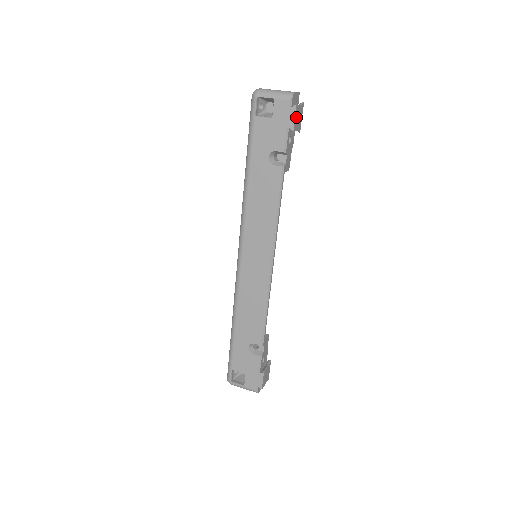
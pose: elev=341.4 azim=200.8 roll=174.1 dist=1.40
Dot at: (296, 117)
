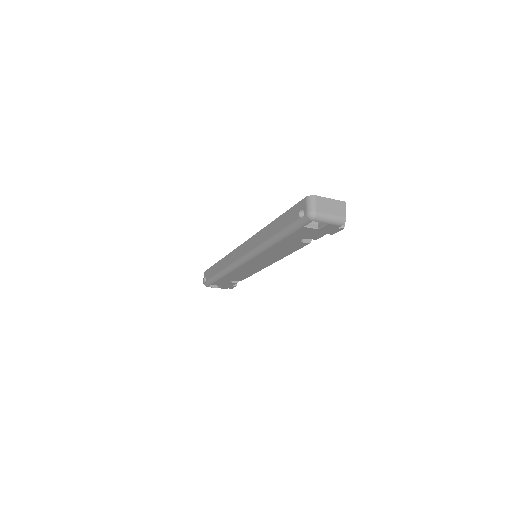
Dot at: occluded
